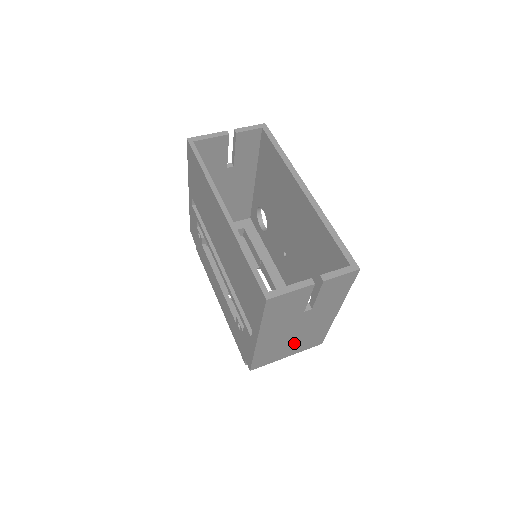
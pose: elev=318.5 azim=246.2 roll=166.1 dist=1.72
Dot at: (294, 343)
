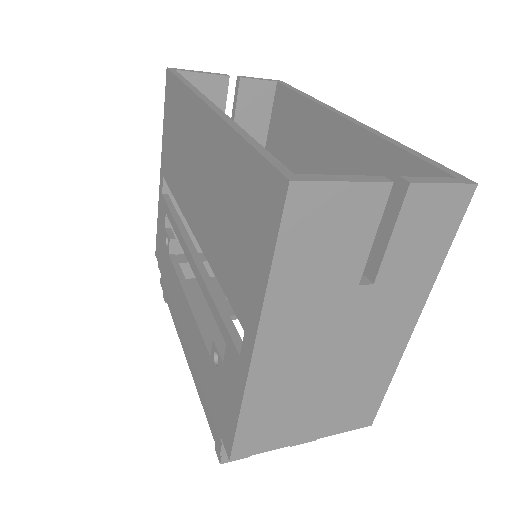
Dot at: (324, 398)
